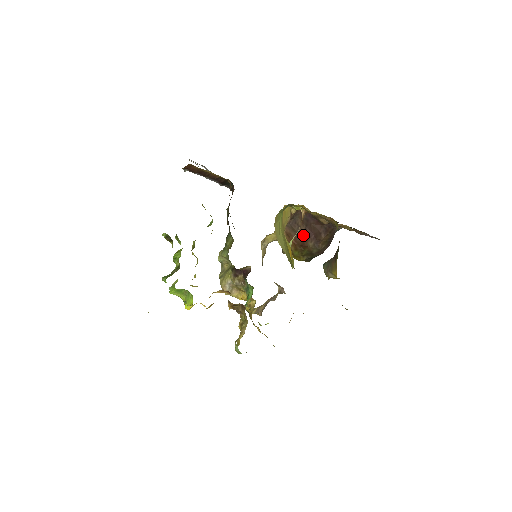
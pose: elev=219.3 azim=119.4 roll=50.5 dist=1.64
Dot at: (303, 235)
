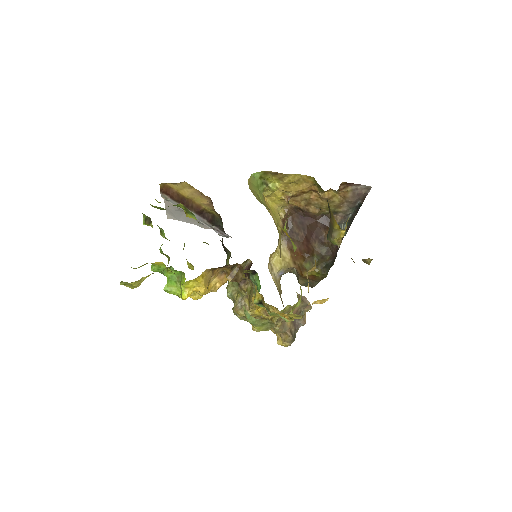
Dot at: (305, 241)
